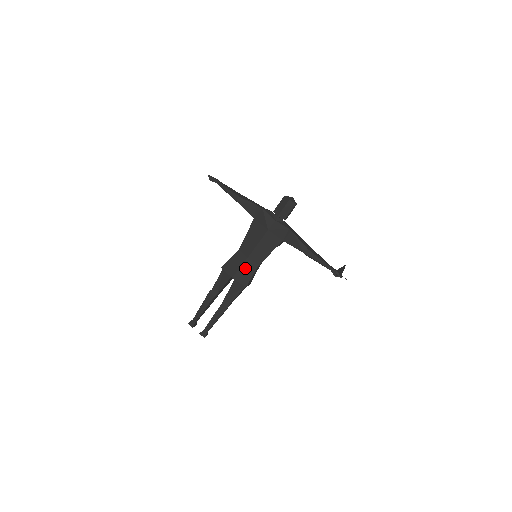
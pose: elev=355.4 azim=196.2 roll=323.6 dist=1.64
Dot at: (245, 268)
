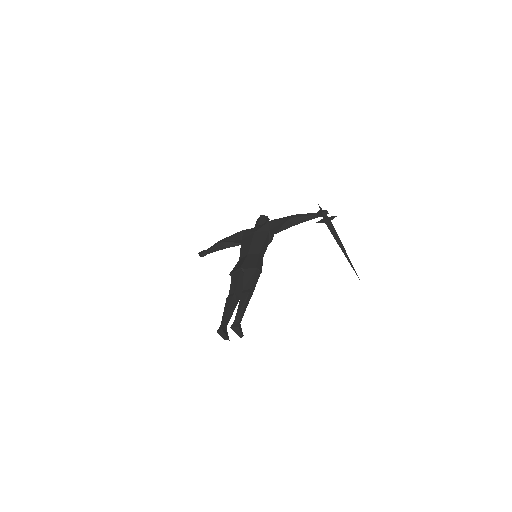
Dot at: (249, 259)
